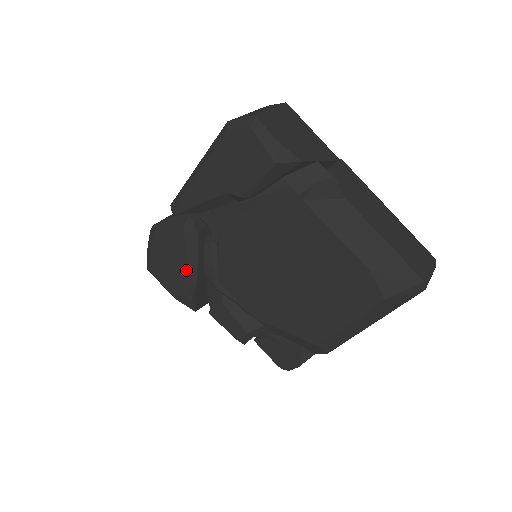
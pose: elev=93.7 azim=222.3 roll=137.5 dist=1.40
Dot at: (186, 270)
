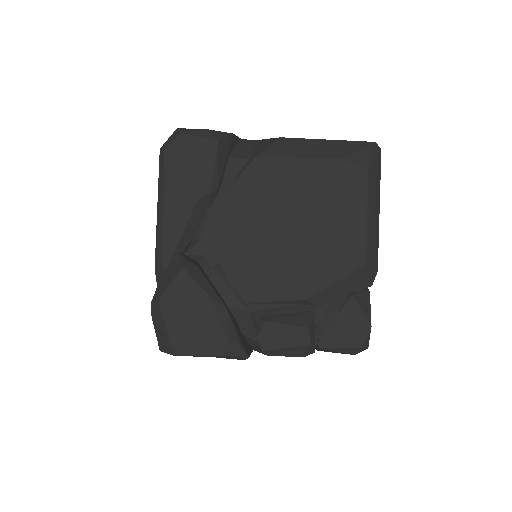
Dot at: (212, 308)
